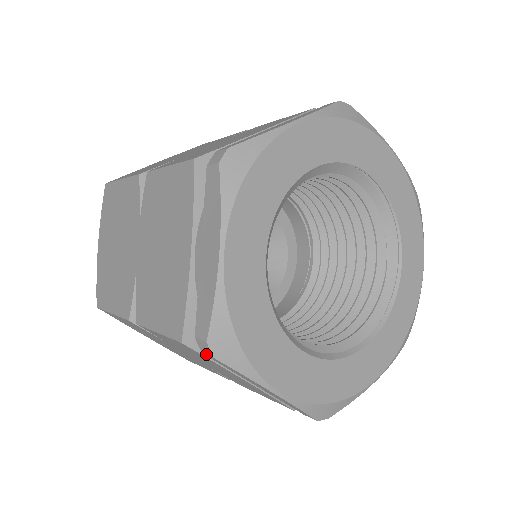
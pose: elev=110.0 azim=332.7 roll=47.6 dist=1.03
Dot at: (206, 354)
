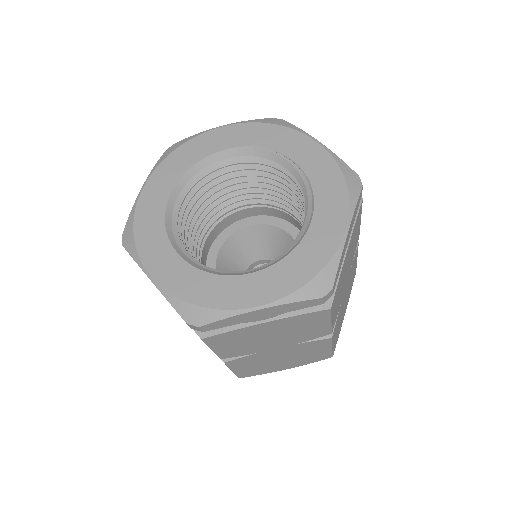
Dot at: occluded
